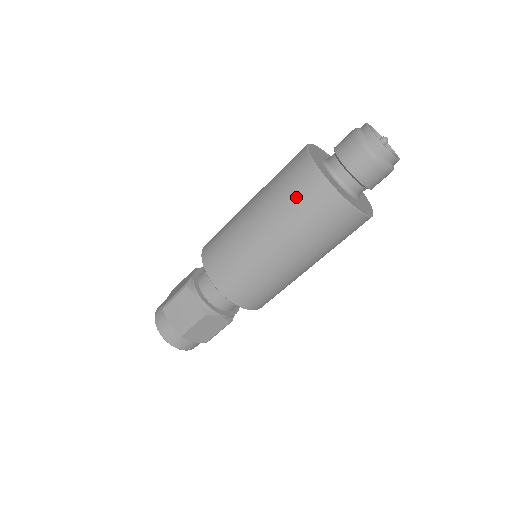
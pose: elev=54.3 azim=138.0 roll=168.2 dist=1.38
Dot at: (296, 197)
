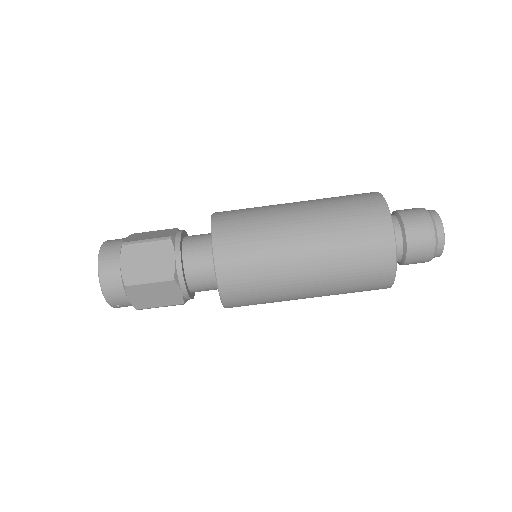
Dot at: (357, 227)
